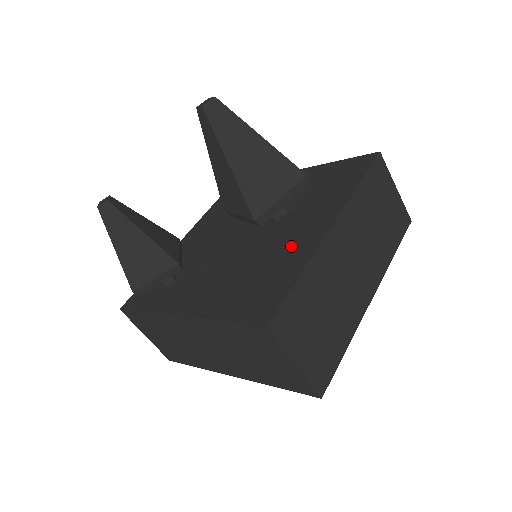
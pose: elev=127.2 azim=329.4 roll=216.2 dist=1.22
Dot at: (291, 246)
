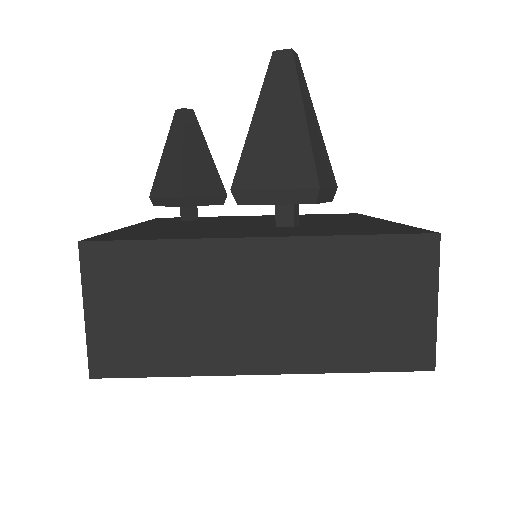
Dot at: (223, 232)
